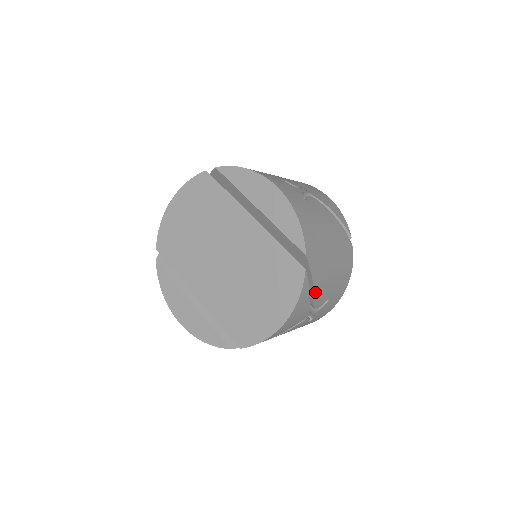
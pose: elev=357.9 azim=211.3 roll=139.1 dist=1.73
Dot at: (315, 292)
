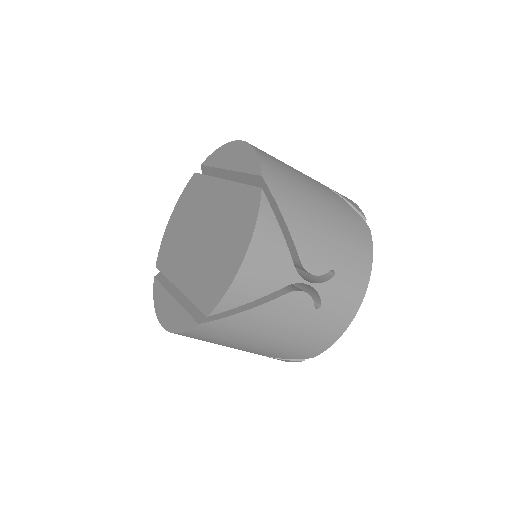
Dot at: (293, 234)
